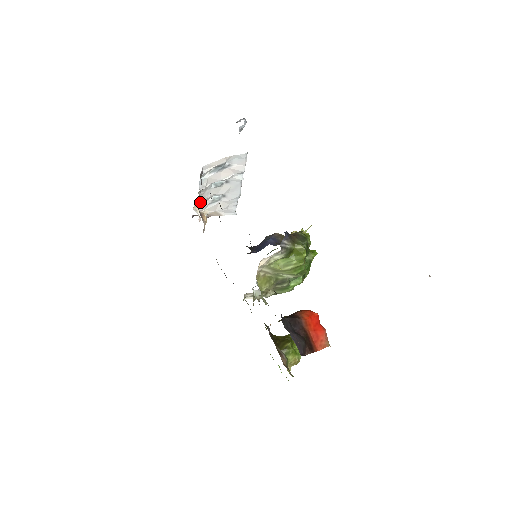
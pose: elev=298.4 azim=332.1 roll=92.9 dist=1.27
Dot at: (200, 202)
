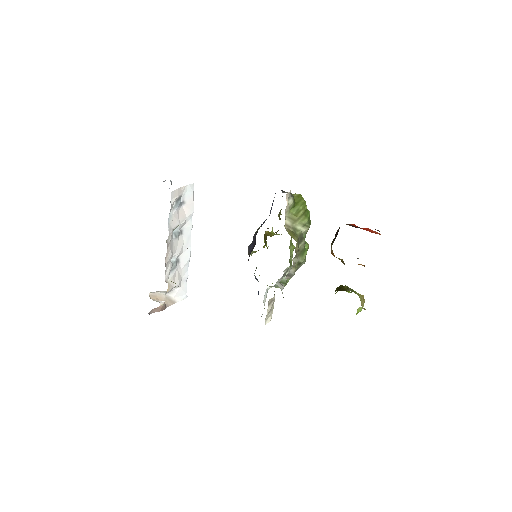
Dot at: (166, 263)
